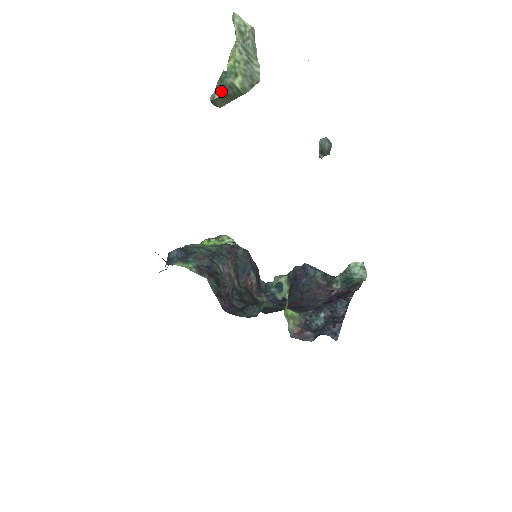
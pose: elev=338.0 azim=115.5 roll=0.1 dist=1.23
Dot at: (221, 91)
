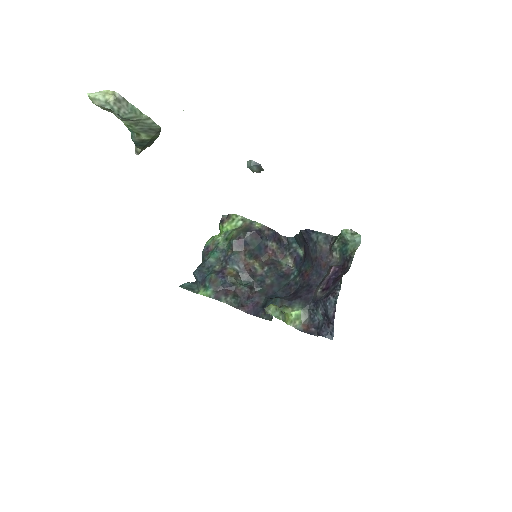
Dot at: (138, 147)
